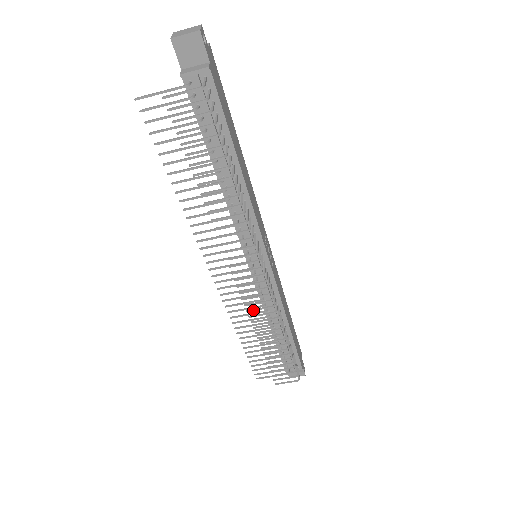
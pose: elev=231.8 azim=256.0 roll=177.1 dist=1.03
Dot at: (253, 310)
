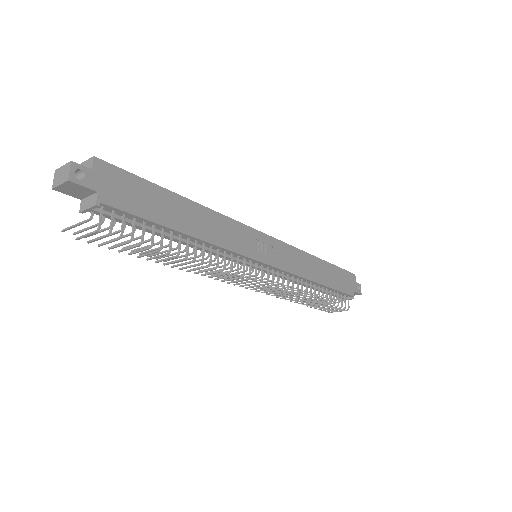
Dot at: occluded
